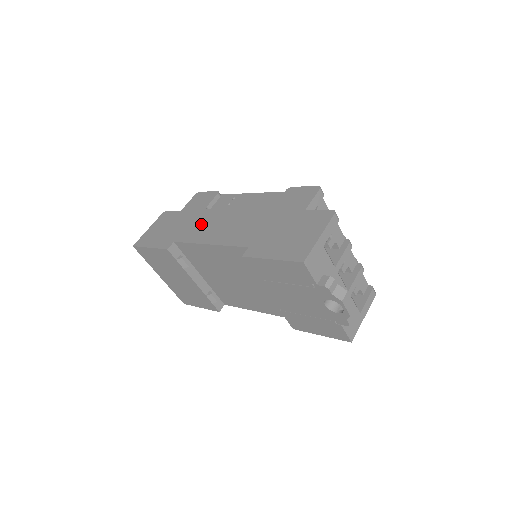
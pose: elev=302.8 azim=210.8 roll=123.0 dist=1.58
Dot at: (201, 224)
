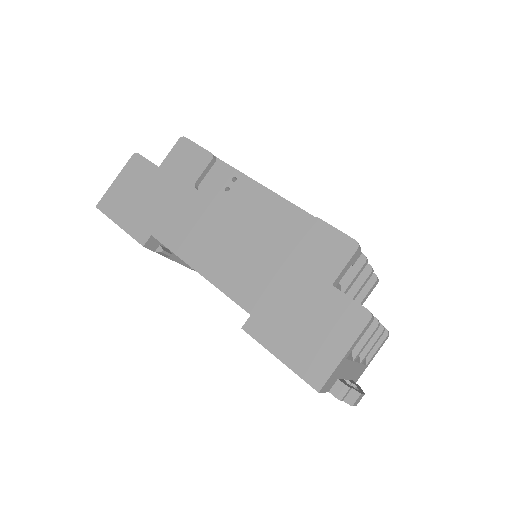
Dot at: (188, 220)
